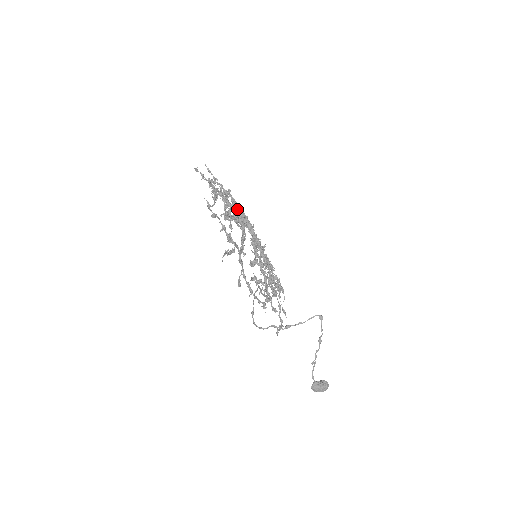
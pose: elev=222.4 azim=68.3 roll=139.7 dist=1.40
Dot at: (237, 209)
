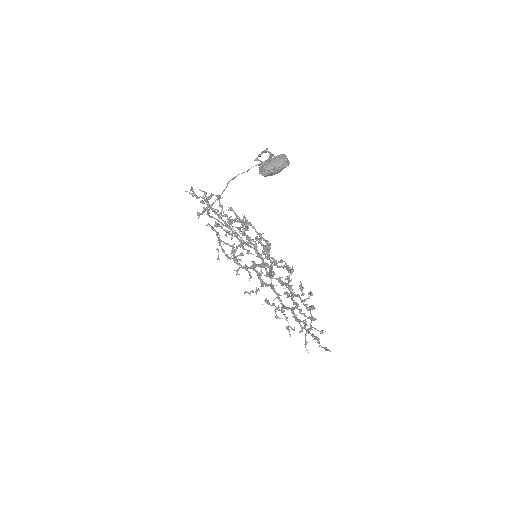
Dot at: (258, 278)
